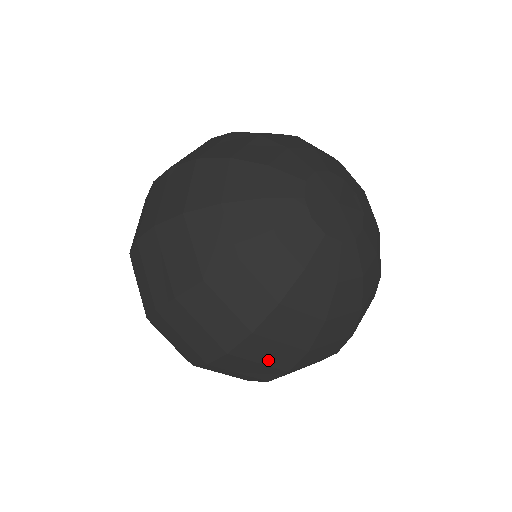
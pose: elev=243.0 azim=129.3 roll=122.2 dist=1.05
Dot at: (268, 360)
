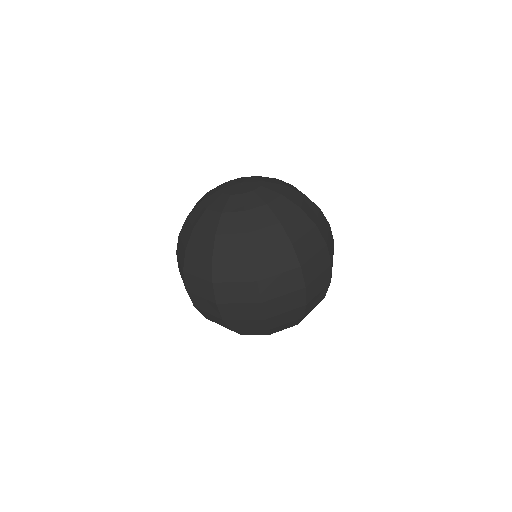
Dot at: (281, 268)
